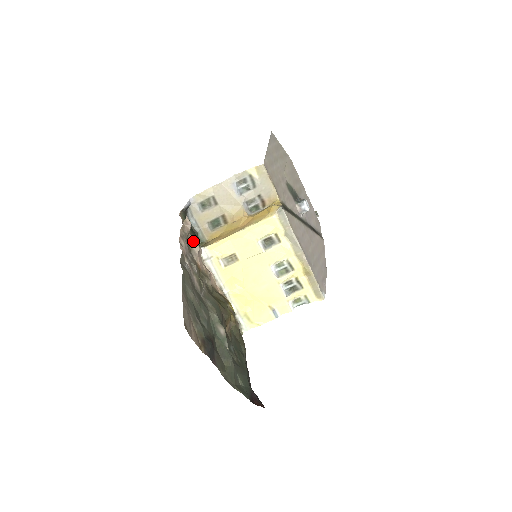
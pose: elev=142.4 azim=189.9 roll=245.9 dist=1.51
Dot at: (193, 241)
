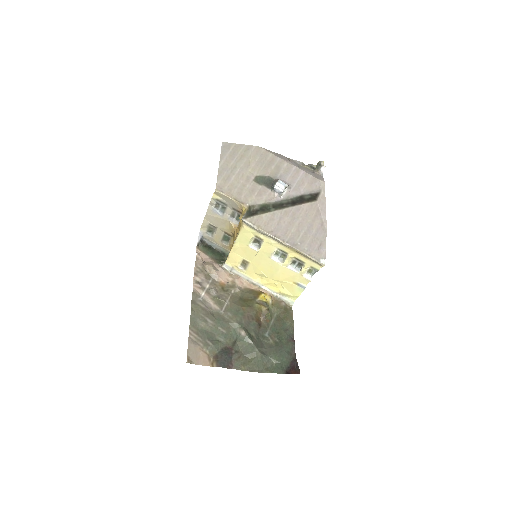
Dot at: (209, 268)
